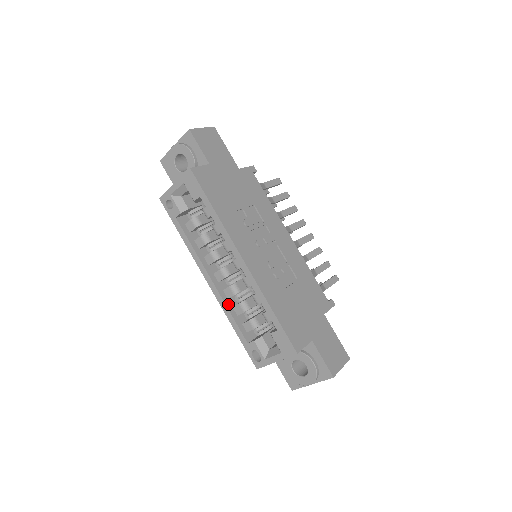
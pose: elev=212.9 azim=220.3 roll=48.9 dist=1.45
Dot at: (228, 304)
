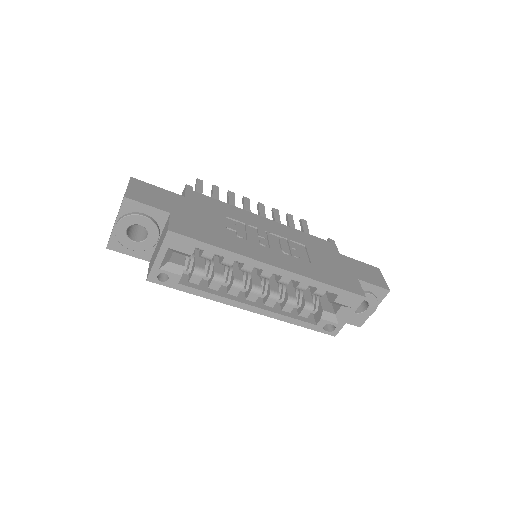
Dot at: (277, 311)
